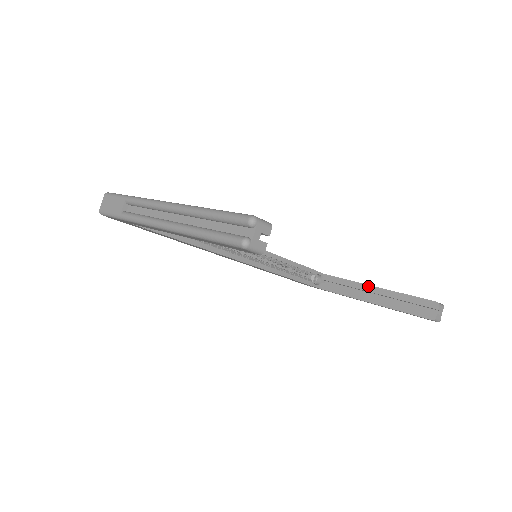
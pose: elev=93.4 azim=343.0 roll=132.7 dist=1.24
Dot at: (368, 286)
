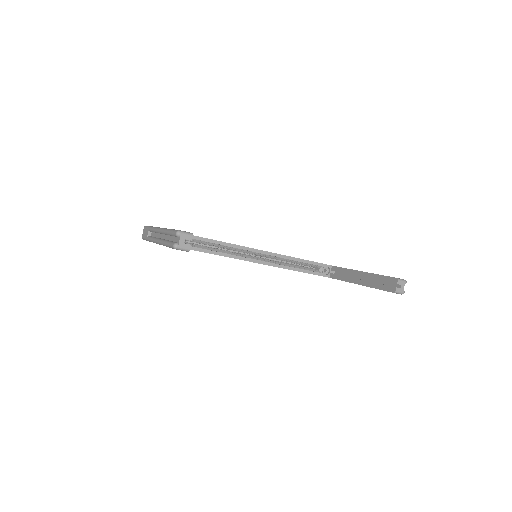
Dot at: (357, 271)
